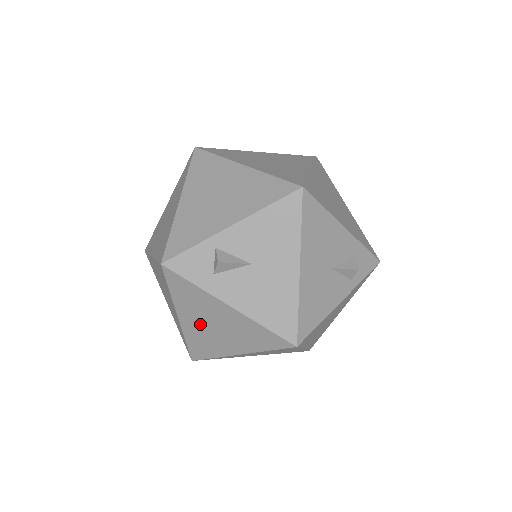
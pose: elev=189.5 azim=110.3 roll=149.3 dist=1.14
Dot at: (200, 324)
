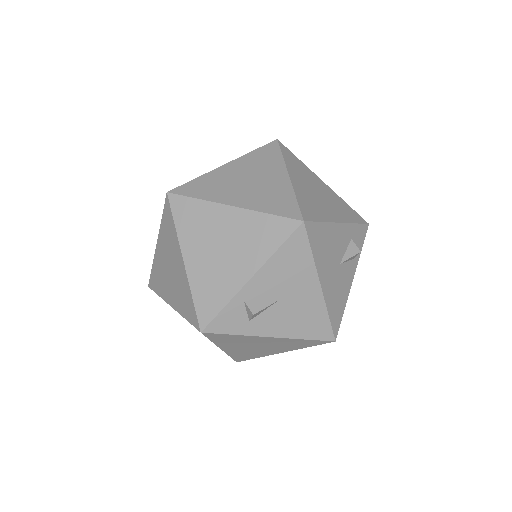
Dot at: (243, 348)
